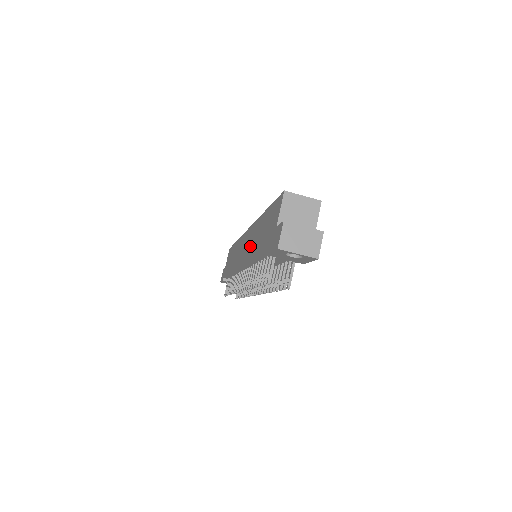
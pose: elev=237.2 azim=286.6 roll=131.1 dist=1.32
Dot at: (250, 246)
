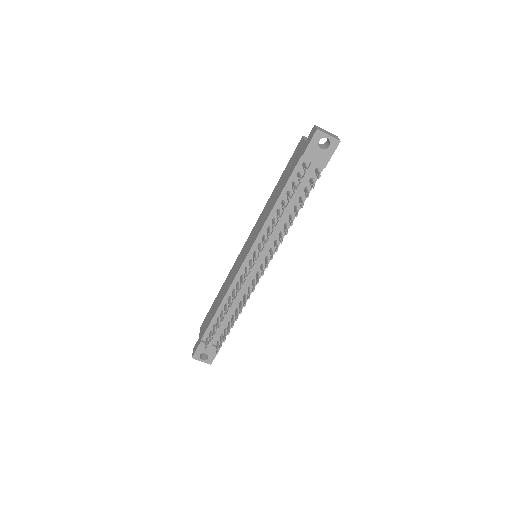
Dot at: (262, 221)
